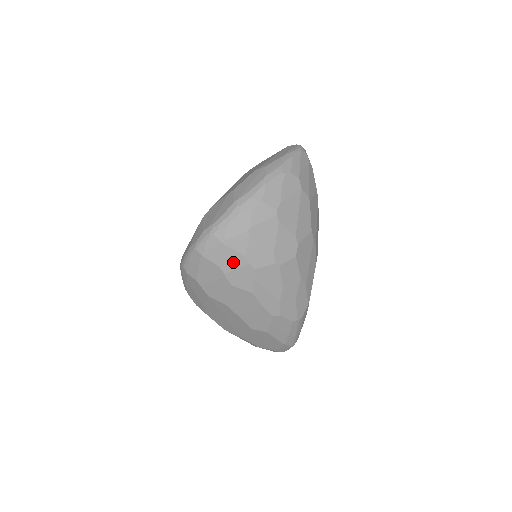
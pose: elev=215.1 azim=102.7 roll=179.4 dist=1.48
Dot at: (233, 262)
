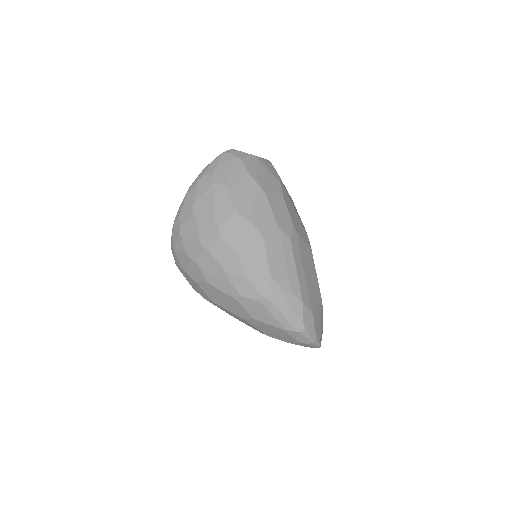
Dot at: (185, 262)
